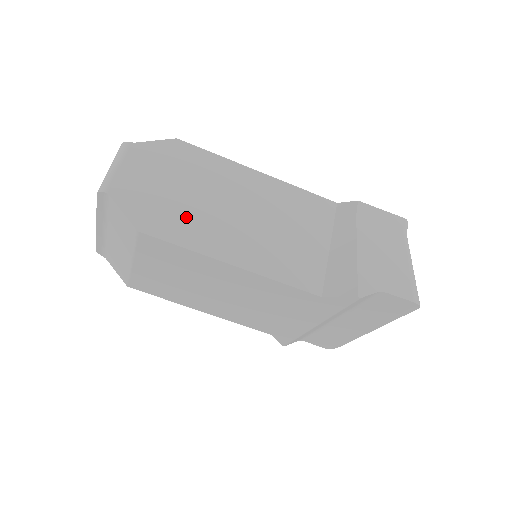
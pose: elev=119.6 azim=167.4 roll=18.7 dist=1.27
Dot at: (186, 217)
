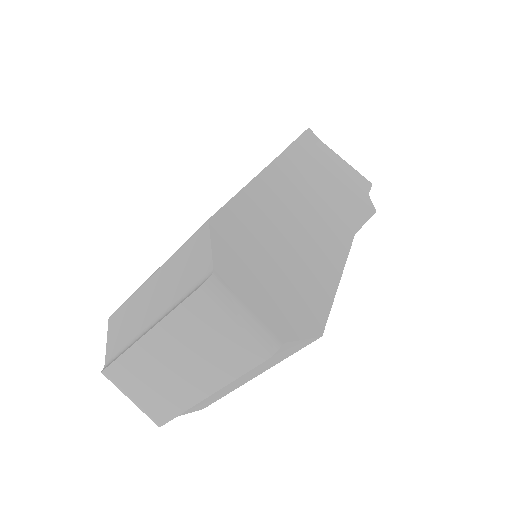
Dot at: (304, 281)
